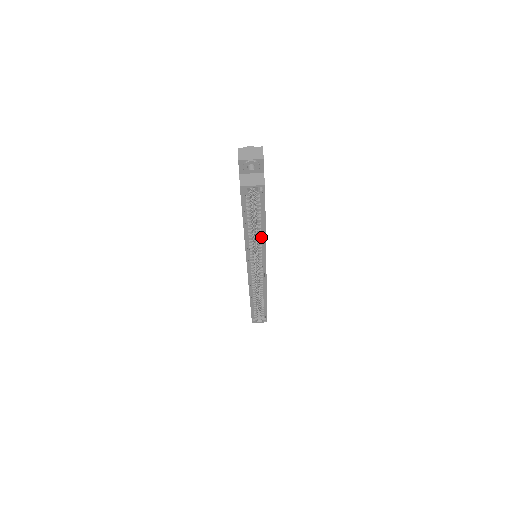
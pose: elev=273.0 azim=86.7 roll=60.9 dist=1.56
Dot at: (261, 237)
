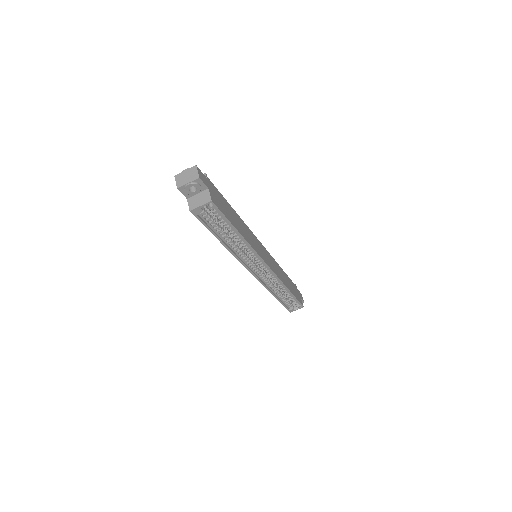
Dot at: (243, 242)
